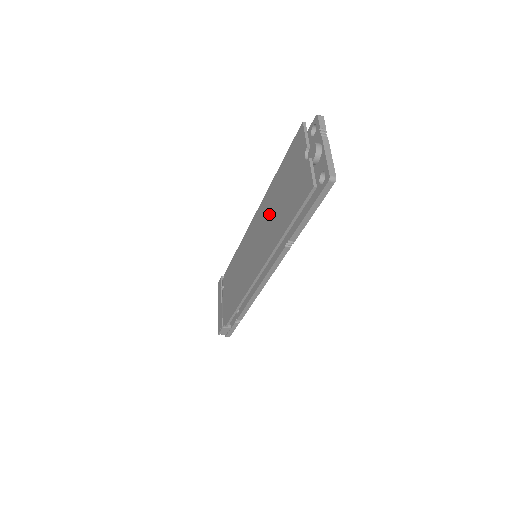
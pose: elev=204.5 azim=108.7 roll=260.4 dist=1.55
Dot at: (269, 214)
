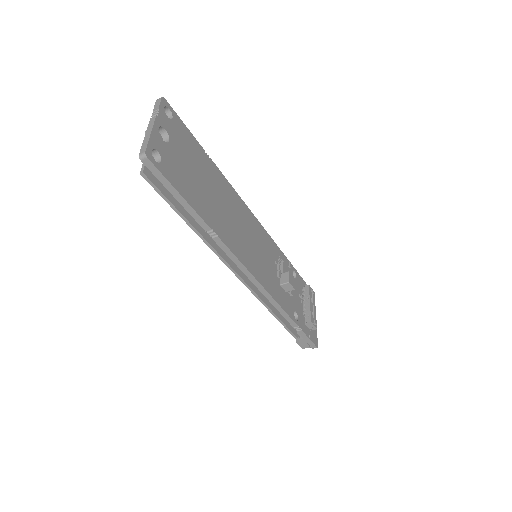
Dot at: occluded
